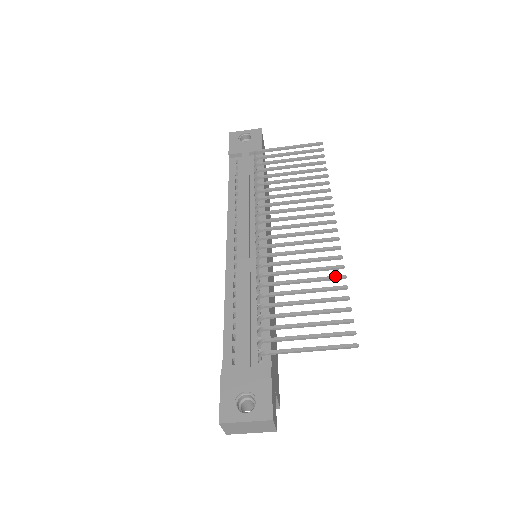
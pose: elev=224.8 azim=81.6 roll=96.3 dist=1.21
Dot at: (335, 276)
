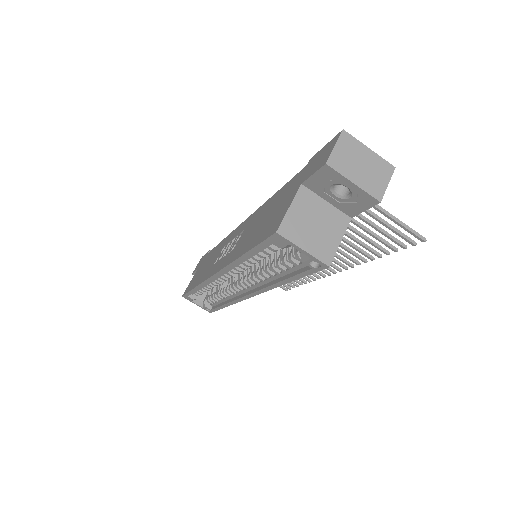
Dot at: (366, 253)
